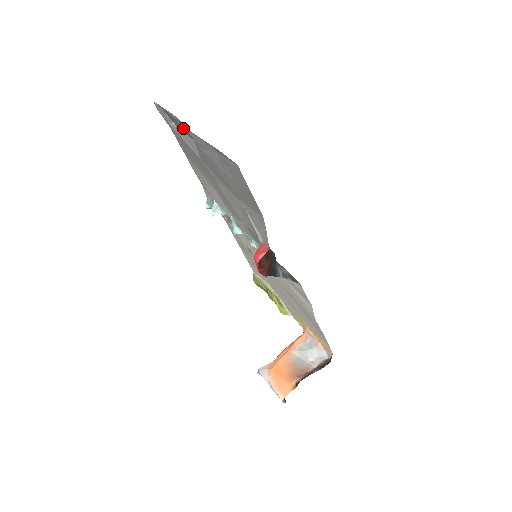
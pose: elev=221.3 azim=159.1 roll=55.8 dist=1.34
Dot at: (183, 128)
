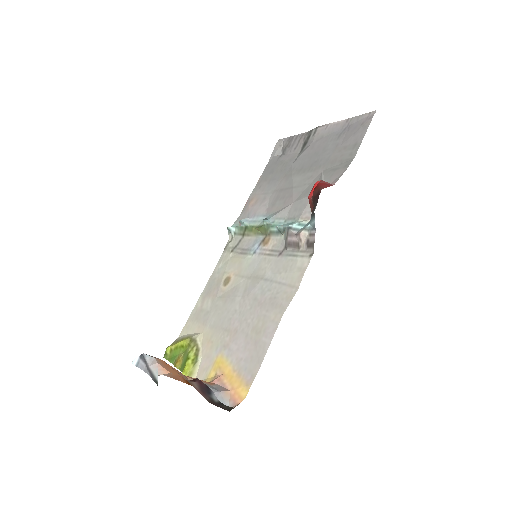
Dot at: (300, 143)
